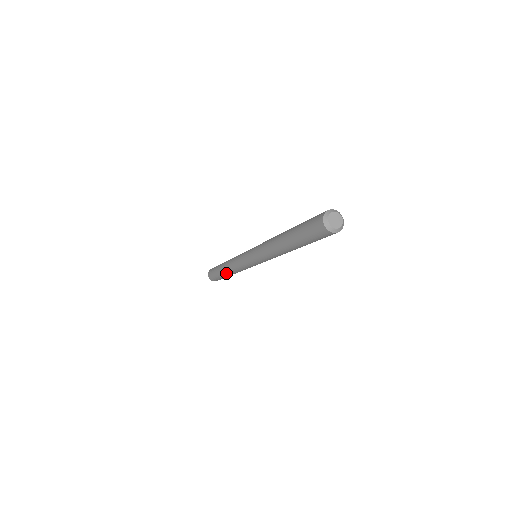
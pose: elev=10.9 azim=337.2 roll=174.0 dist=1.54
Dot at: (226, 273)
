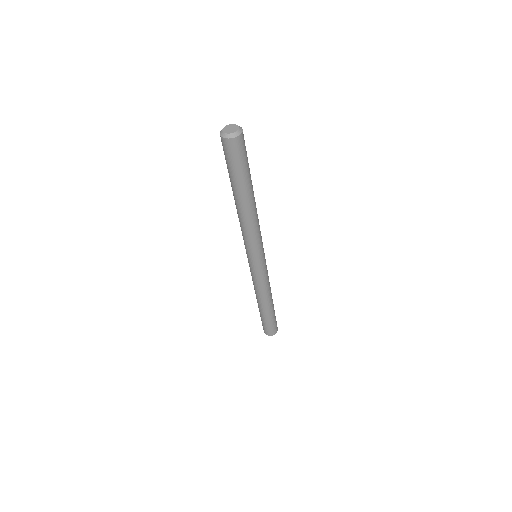
Dot at: (264, 307)
